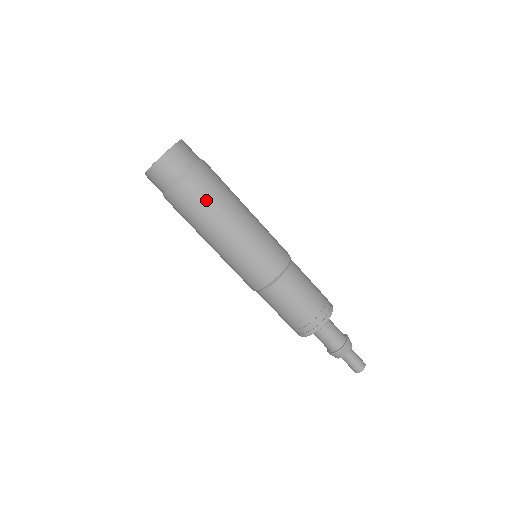
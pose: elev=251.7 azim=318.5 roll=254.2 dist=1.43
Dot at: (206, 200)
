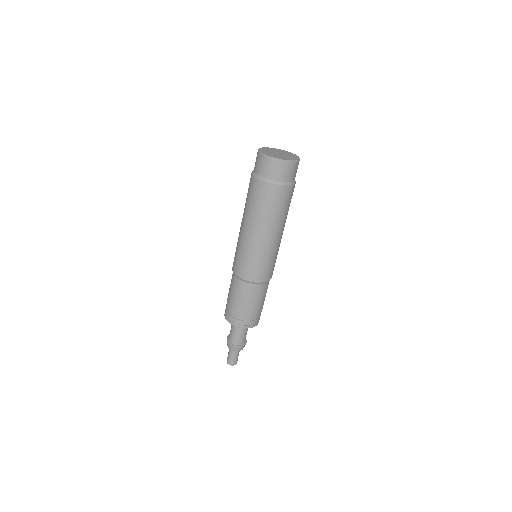
Dot at: (267, 206)
